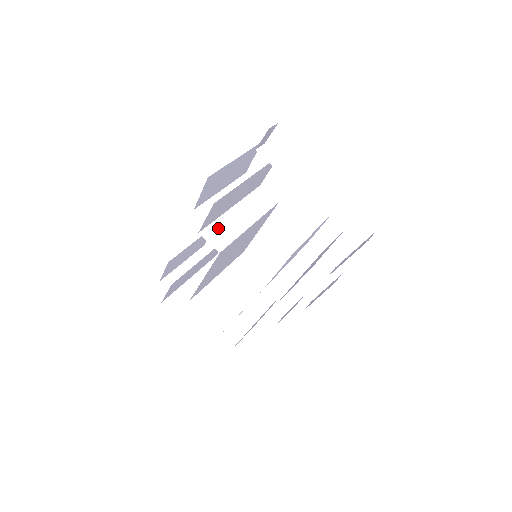
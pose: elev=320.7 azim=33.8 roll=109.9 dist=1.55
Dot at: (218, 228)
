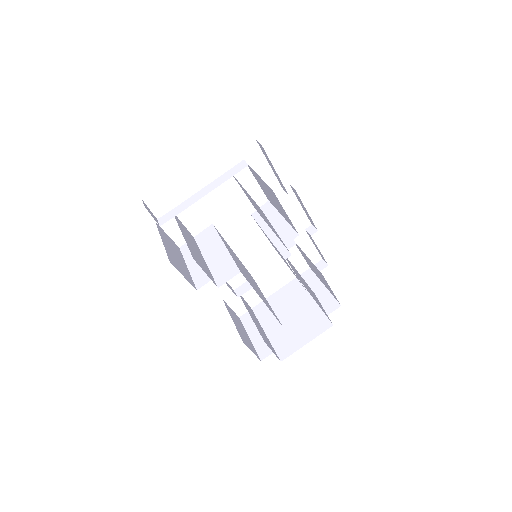
Dot at: (219, 272)
